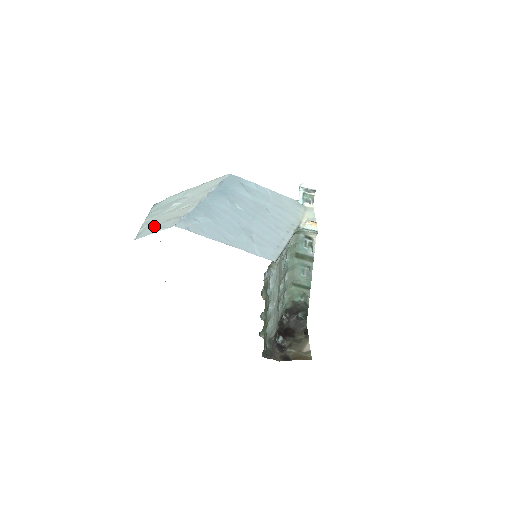
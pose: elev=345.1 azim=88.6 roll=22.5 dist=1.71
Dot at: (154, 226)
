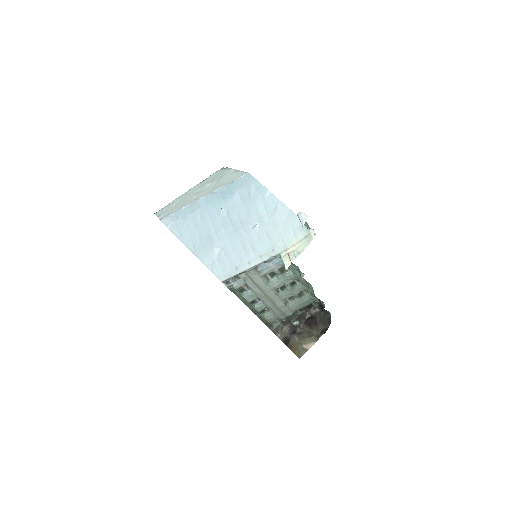
Dot at: (169, 207)
